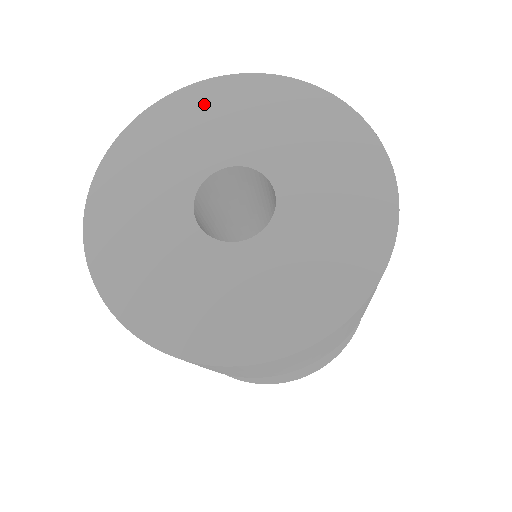
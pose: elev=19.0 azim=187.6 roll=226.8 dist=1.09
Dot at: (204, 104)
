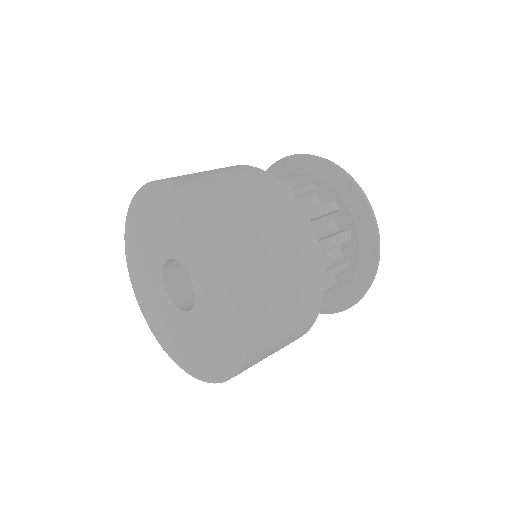
Dot at: (169, 203)
